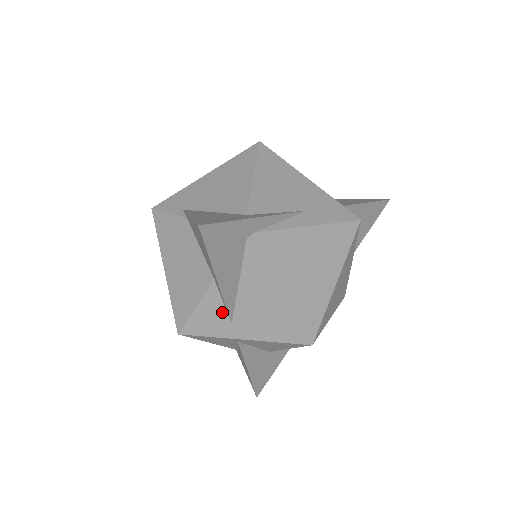
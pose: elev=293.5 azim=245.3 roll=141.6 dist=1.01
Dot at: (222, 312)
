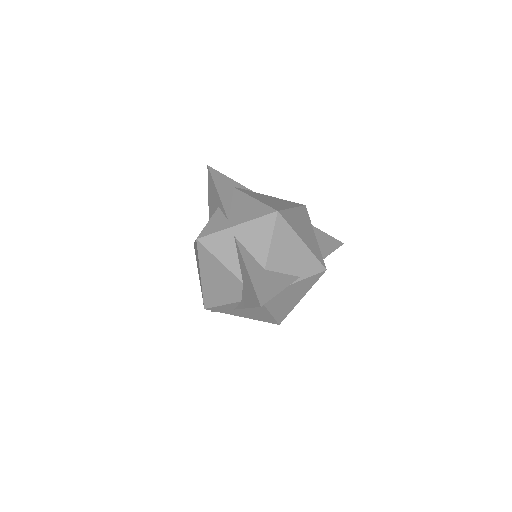
Dot at: (223, 218)
